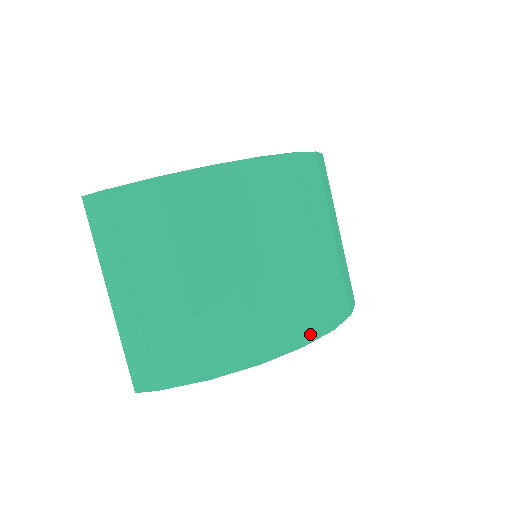
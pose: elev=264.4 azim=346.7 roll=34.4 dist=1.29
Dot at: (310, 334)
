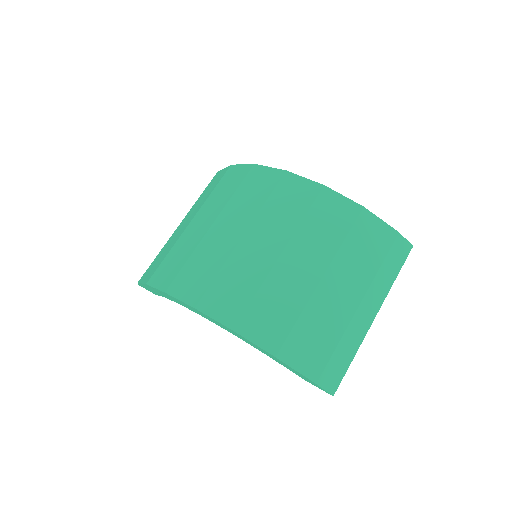
Dot at: (208, 307)
